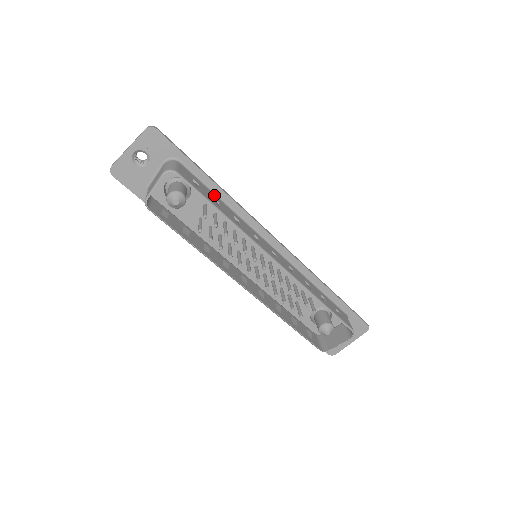
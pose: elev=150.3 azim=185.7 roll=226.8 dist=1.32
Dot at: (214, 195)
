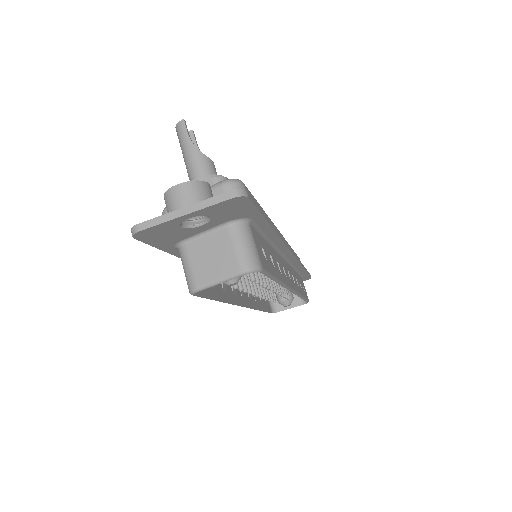
Dot at: (266, 242)
